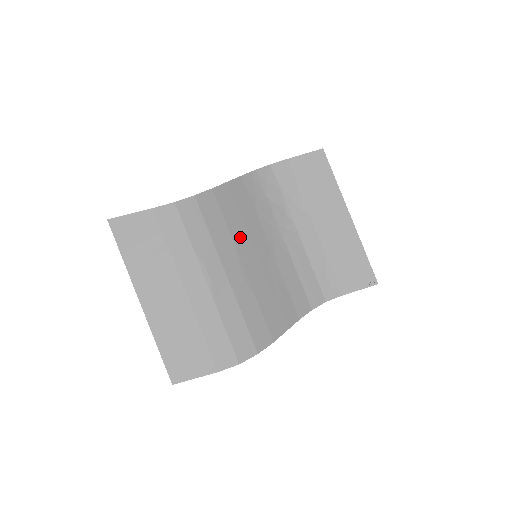
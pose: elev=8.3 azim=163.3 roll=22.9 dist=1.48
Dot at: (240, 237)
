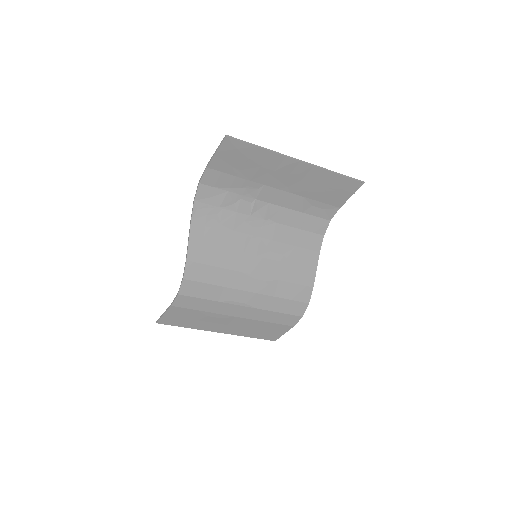
Dot at: (235, 261)
